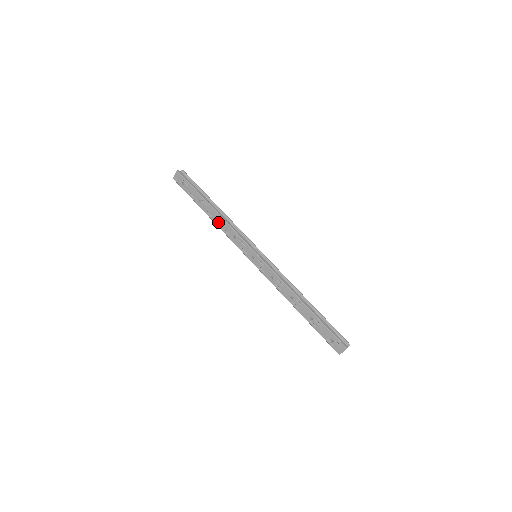
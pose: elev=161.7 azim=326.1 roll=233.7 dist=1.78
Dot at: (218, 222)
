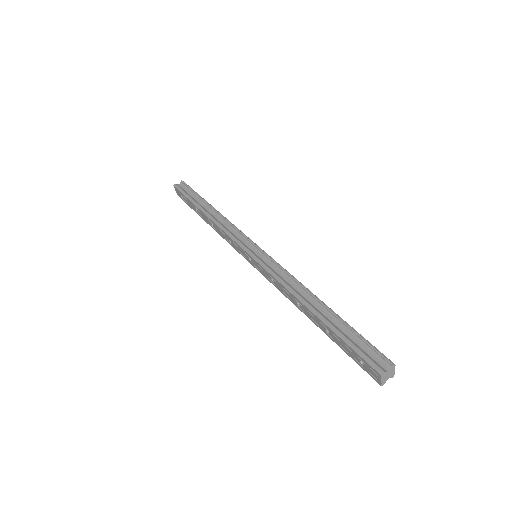
Dot at: (214, 228)
